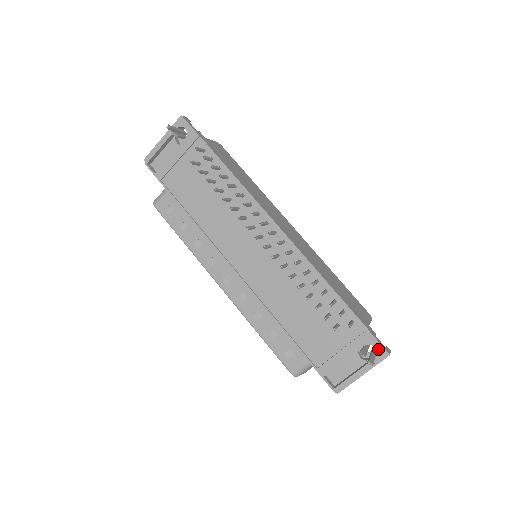
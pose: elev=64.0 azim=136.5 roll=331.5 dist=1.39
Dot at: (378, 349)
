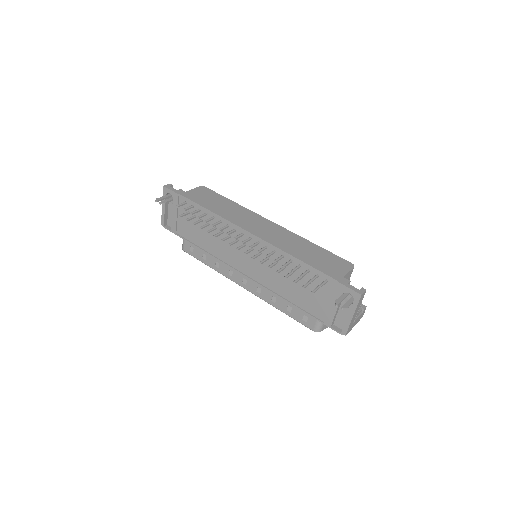
Dot at: (352, 294)
